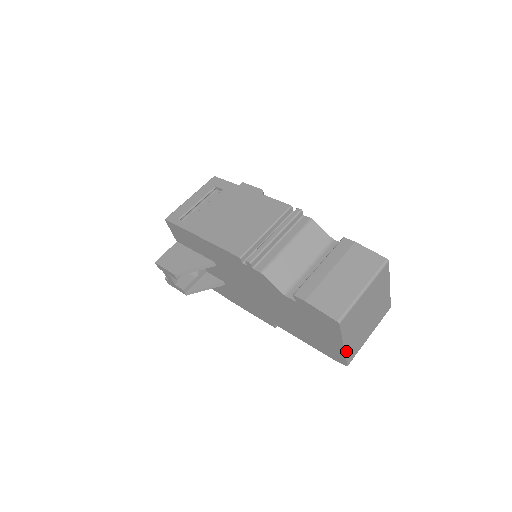
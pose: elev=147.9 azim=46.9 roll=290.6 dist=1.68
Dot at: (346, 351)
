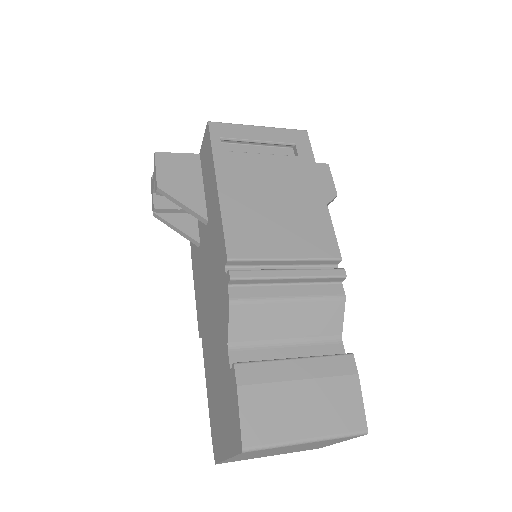
Dot at: (227, 460)
